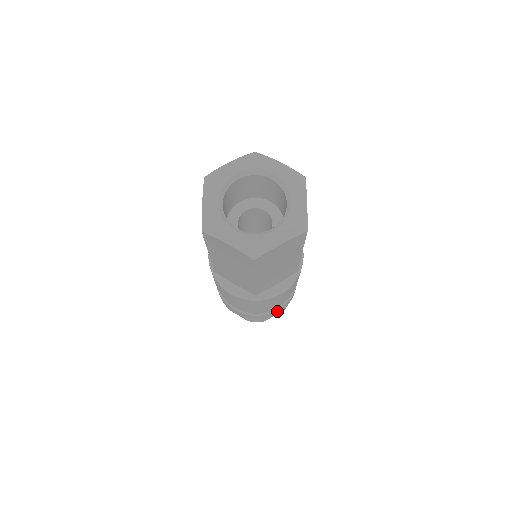
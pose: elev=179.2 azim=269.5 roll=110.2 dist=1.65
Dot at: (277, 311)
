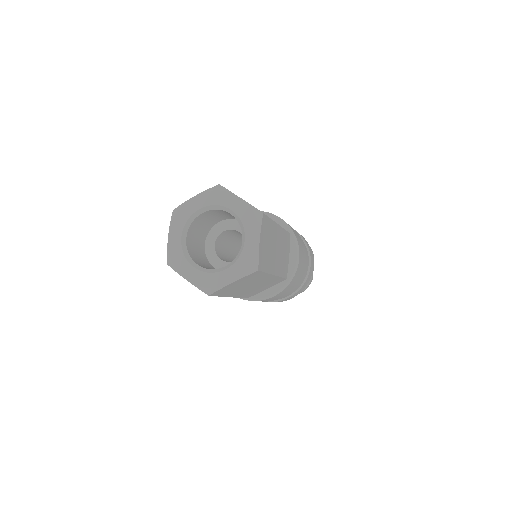
Dot at: (289, 298)
